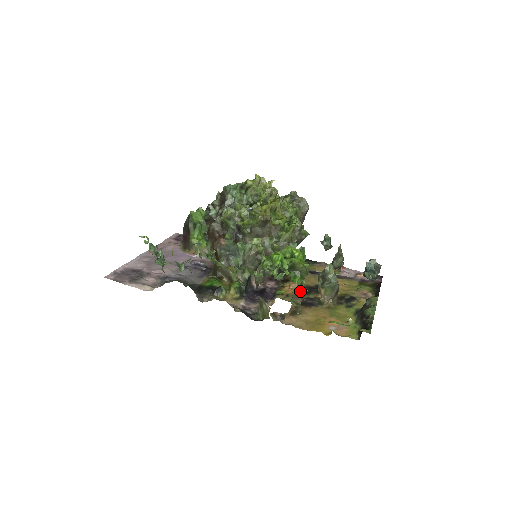
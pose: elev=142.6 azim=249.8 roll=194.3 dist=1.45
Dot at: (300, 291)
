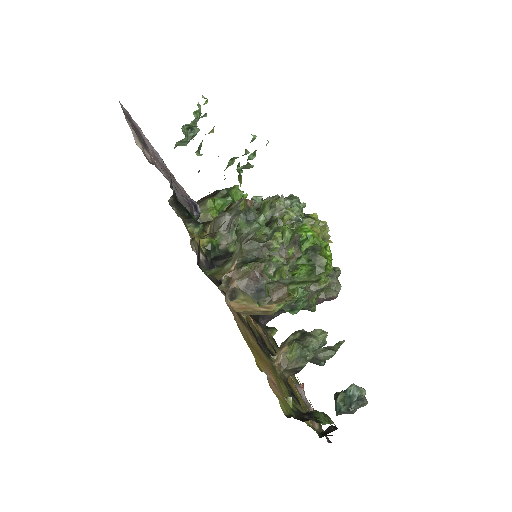
Dot at: (288, 288)
